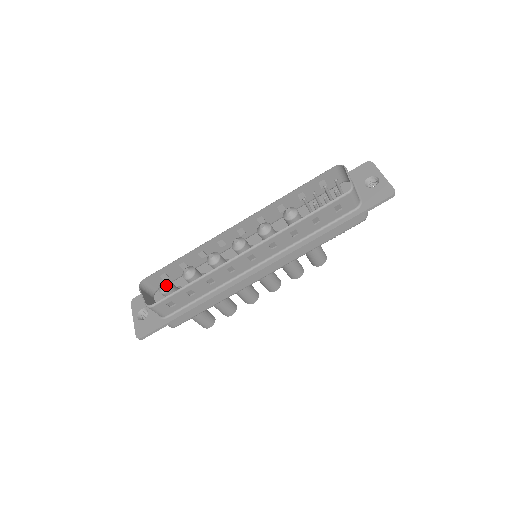
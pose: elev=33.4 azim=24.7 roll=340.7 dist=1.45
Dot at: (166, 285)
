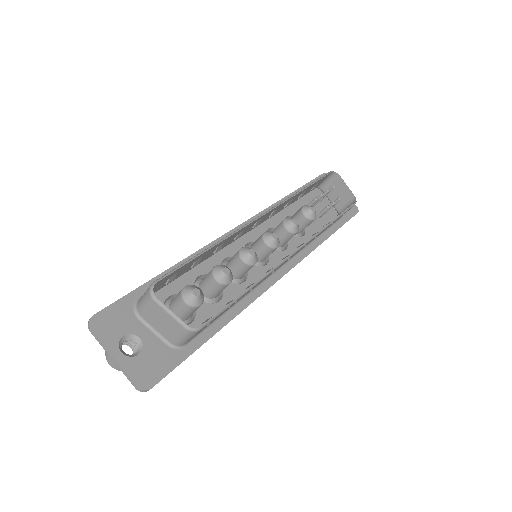
Dot at: (201, 293)
